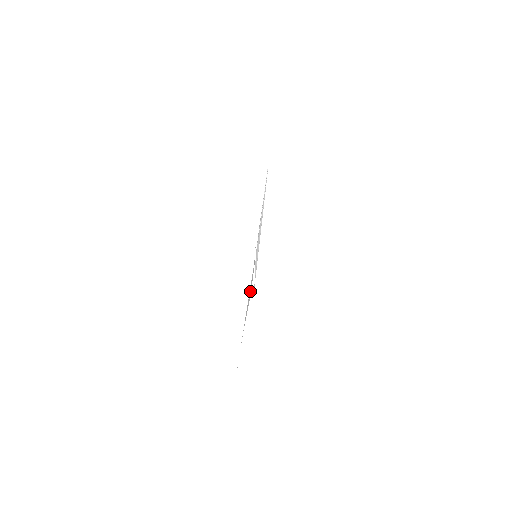
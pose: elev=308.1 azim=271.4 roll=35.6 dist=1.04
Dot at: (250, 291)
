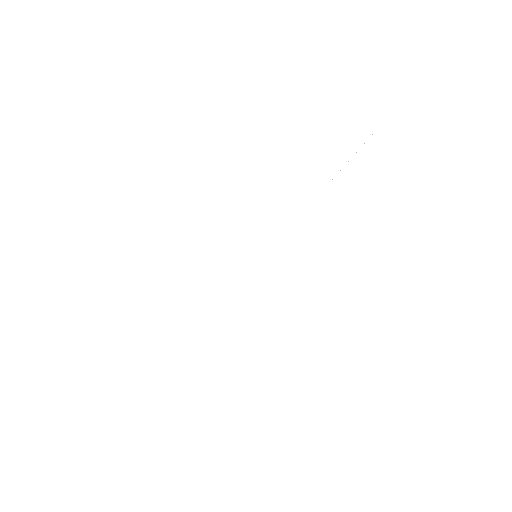
Dot at: occluded
